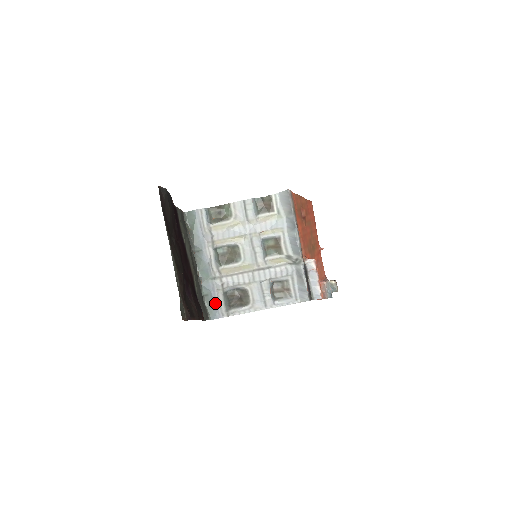
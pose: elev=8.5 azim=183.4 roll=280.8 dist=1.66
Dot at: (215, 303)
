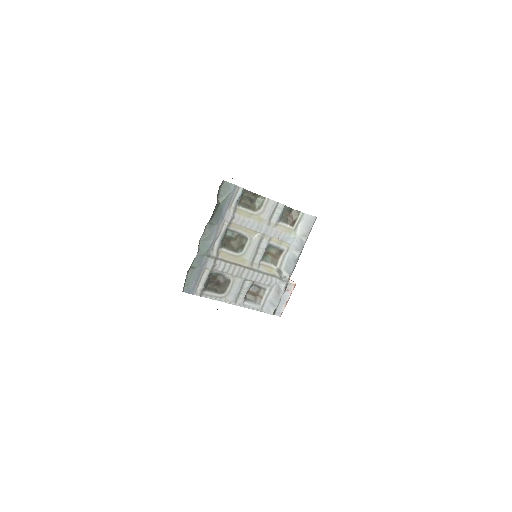
Dot at: (197, 279)
